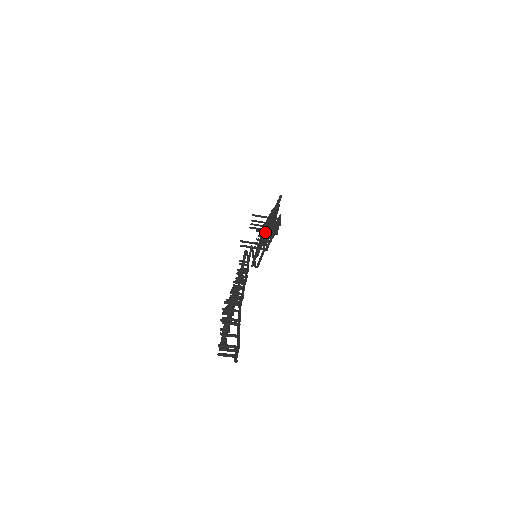
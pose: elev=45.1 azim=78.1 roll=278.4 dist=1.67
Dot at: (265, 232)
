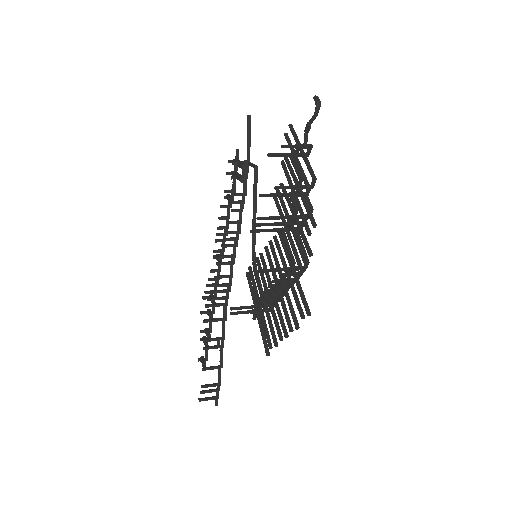
Dot at: (270, 320)
